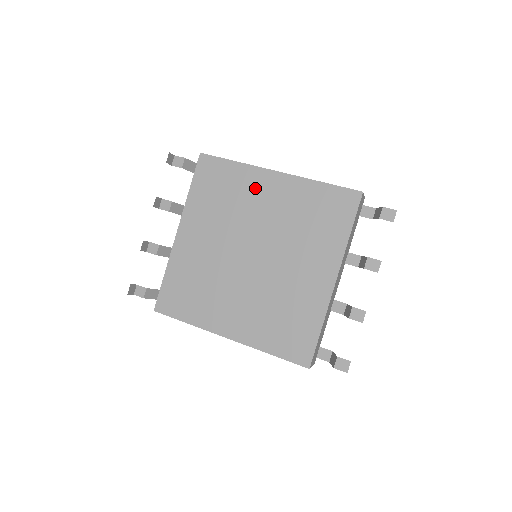
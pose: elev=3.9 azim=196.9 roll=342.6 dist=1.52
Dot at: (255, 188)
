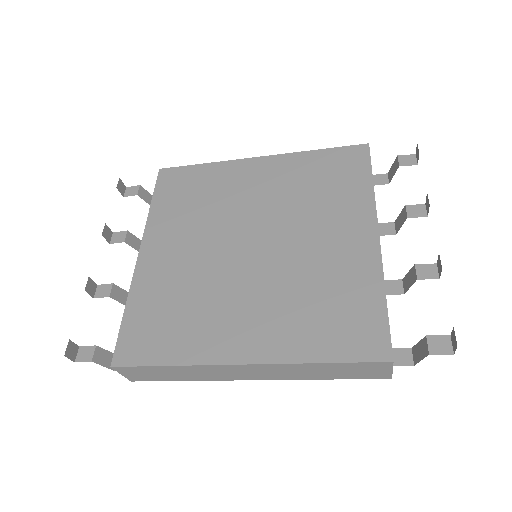
Dot at: (236, 179)
